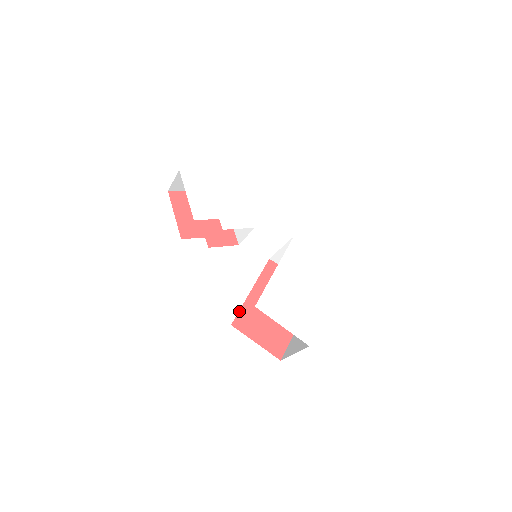
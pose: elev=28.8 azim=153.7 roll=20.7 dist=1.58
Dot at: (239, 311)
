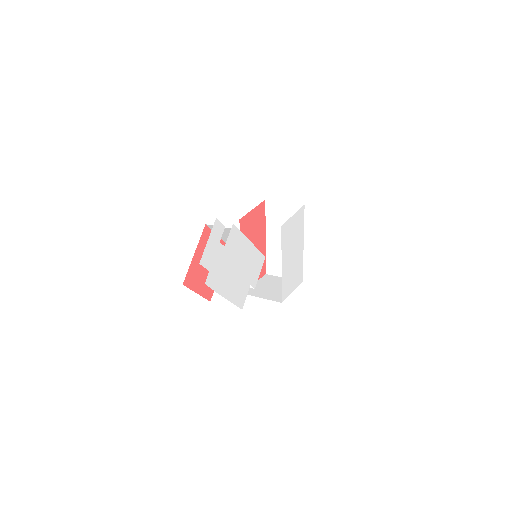
Dot at: occluded
